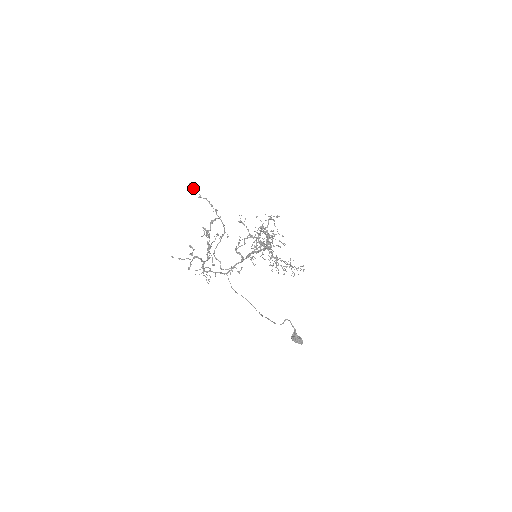
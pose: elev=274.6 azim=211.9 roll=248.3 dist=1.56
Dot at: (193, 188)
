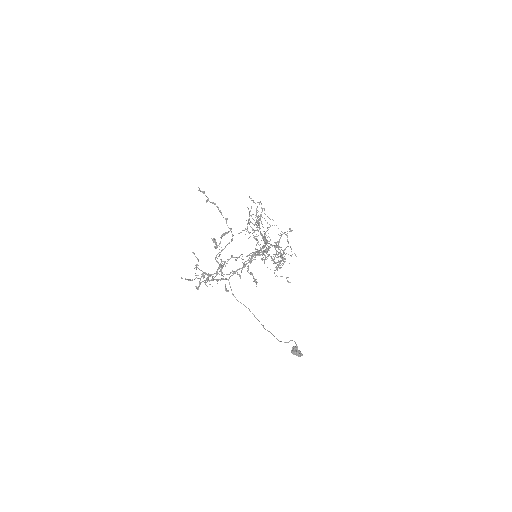
Dot at: (201, 191)
